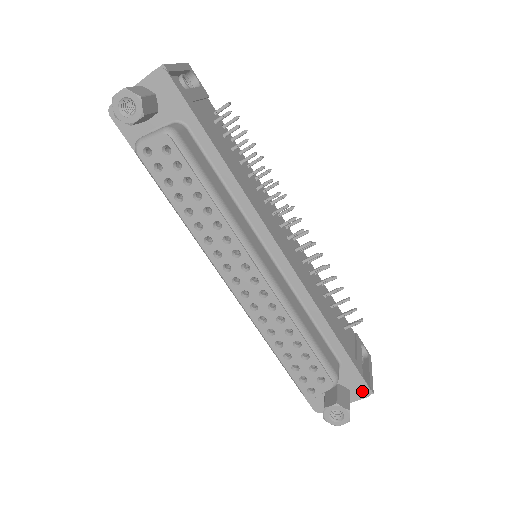
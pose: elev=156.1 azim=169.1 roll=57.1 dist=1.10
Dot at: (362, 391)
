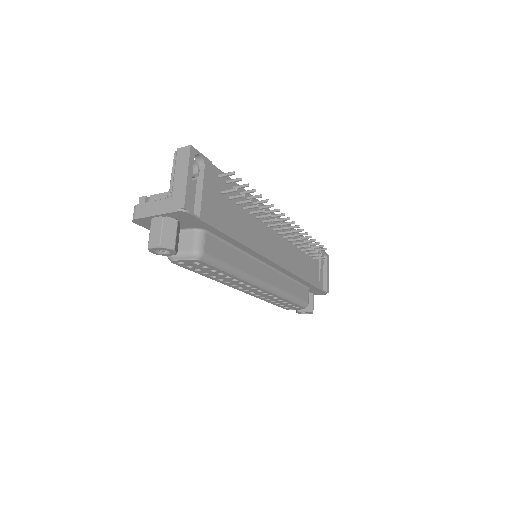
Dot at: (321, 294)
